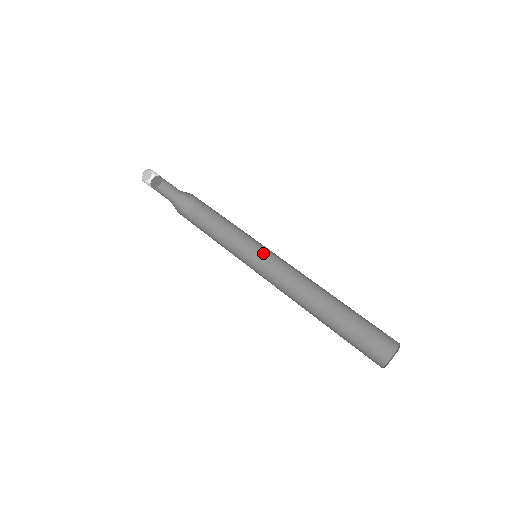
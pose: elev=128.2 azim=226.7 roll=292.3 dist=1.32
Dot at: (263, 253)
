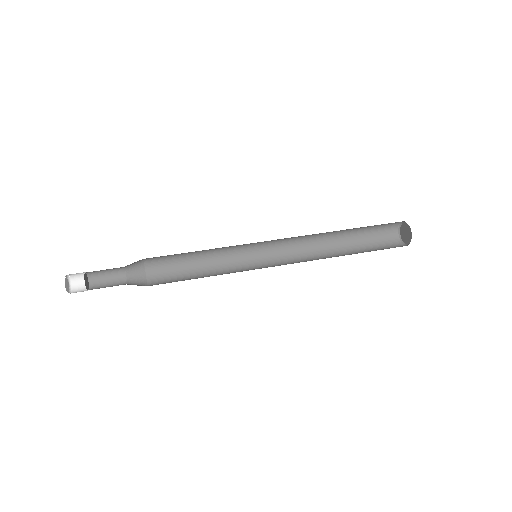
Dot at: (253, 257)
